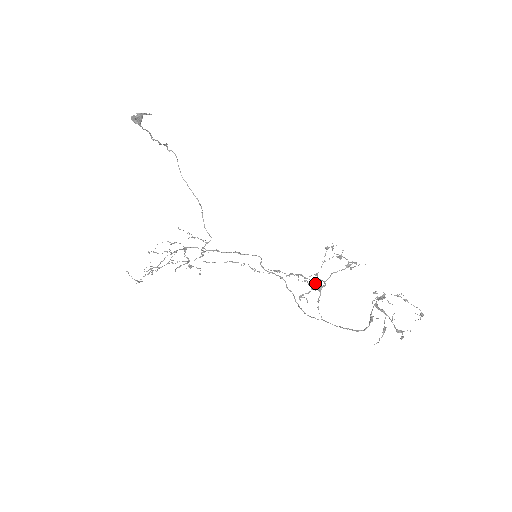
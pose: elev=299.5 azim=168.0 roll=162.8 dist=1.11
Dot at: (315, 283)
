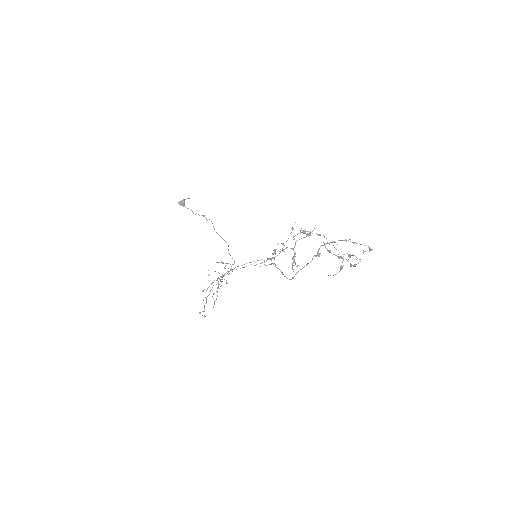
Dot at: (282, 249)
